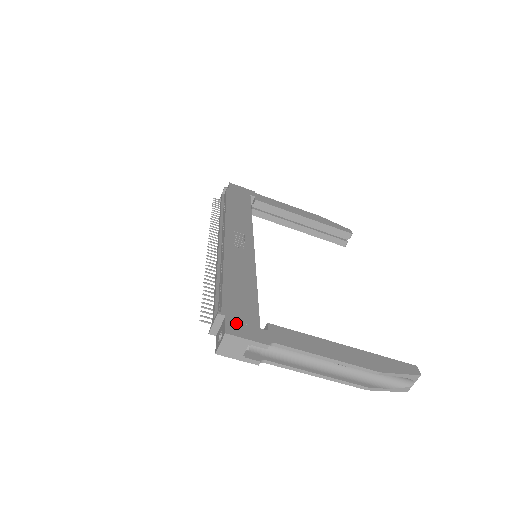
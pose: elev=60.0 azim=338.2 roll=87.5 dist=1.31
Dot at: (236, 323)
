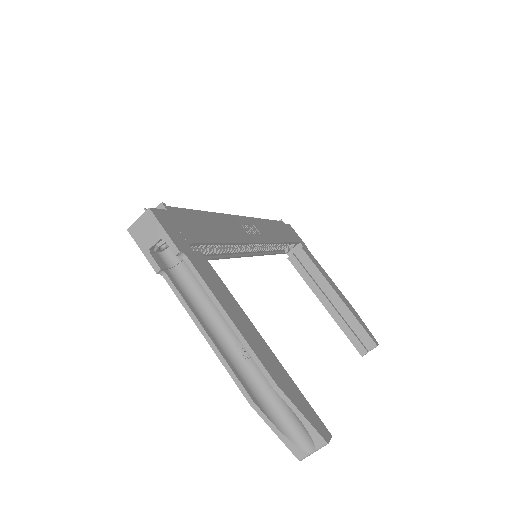
Dot at: (170, 219)
